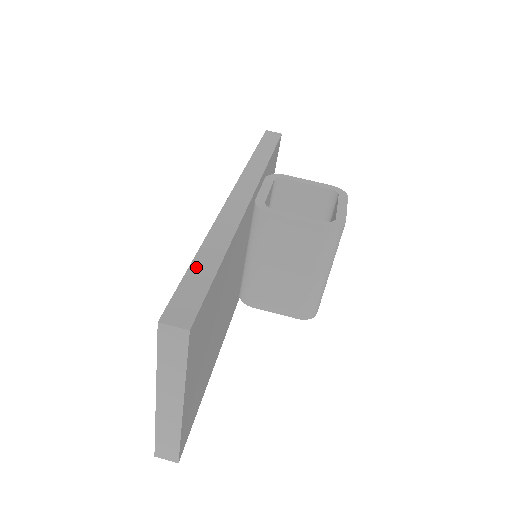
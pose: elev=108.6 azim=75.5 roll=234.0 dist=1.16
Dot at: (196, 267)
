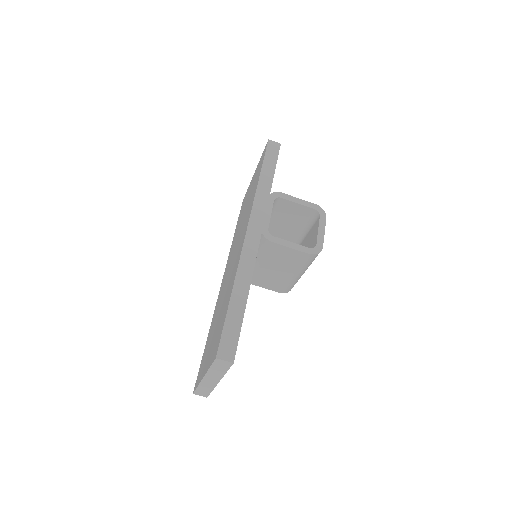
Dot at: (232, 311)
